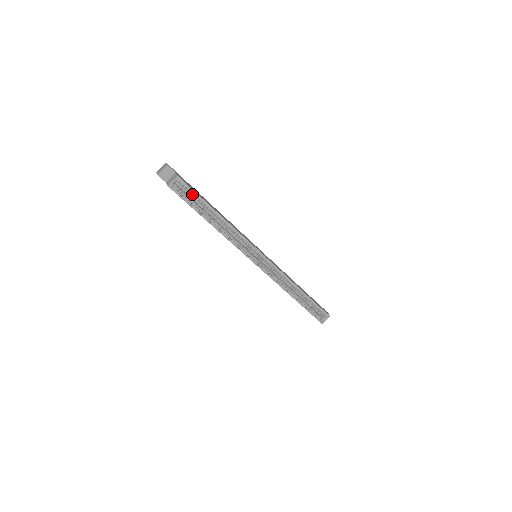
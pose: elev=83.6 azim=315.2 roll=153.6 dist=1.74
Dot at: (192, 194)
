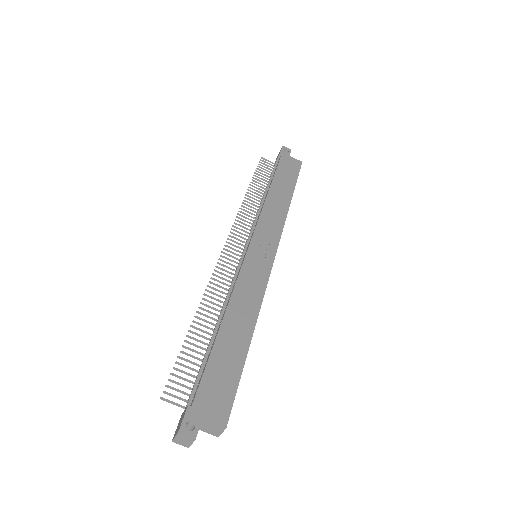
Dot at: (232, 390)
